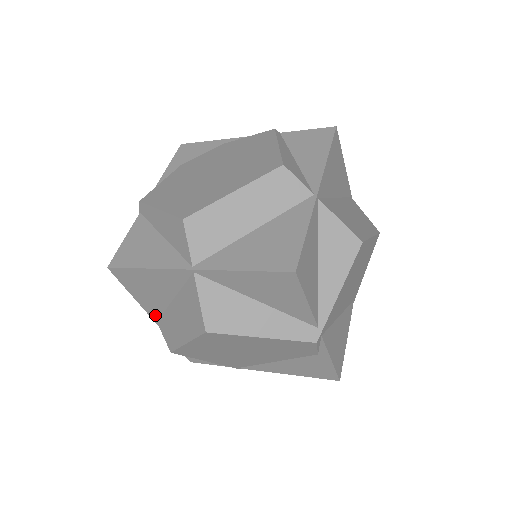
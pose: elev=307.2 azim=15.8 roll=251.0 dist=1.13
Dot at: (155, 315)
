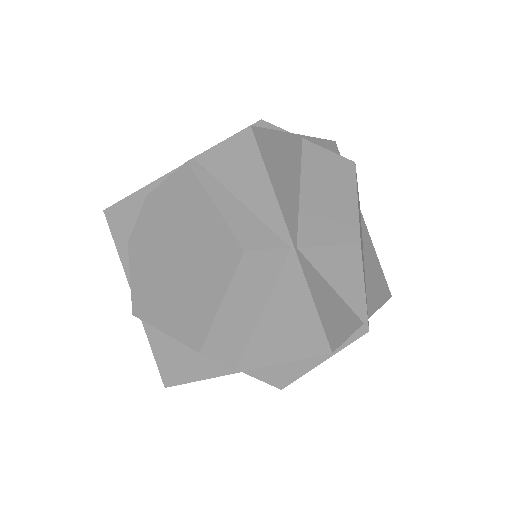
Dot at: occluded
